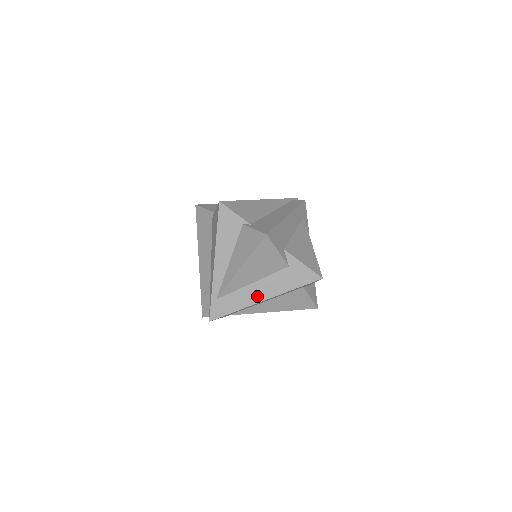
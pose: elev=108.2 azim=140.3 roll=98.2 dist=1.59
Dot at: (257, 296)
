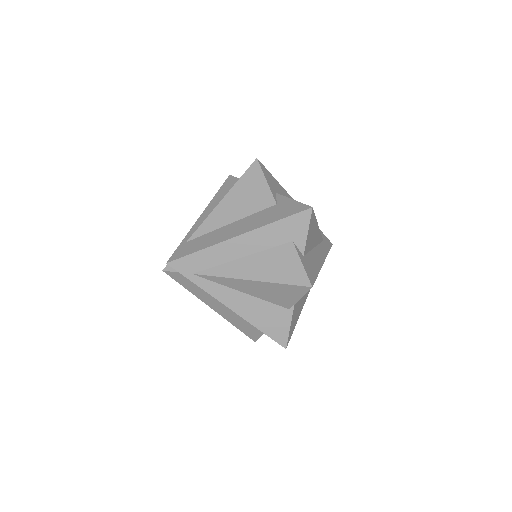
Dot at: (231, 233)
